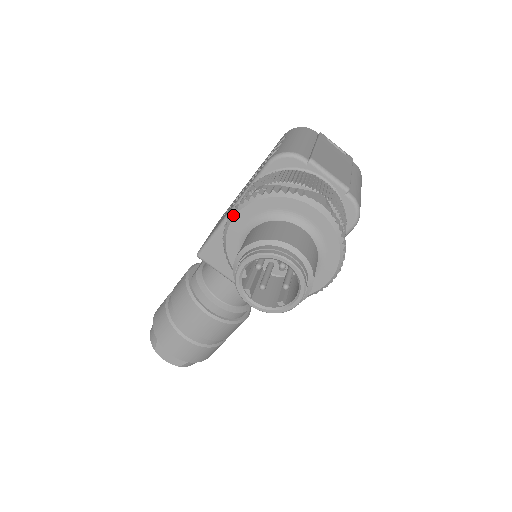
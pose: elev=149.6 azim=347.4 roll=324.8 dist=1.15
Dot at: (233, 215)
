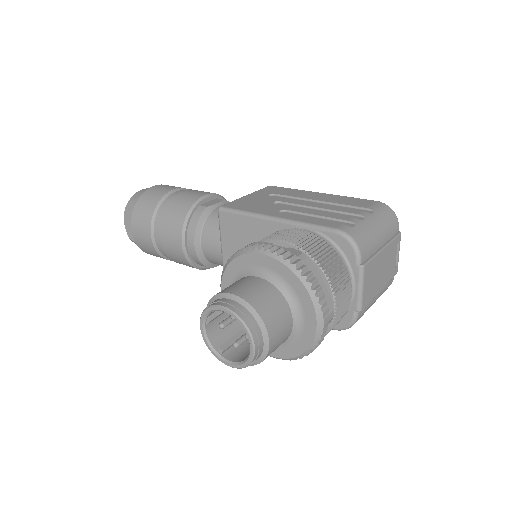
Dot at: (263, 252)
